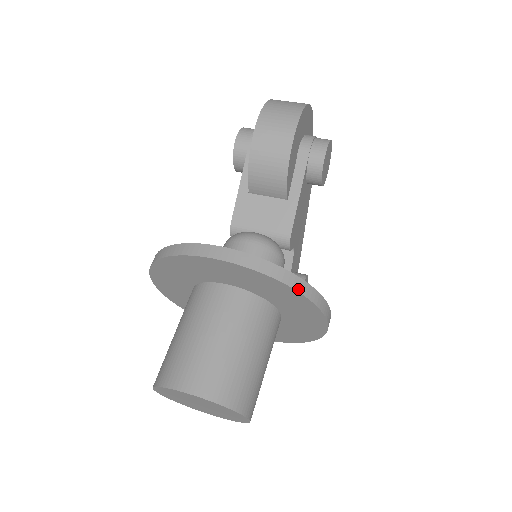
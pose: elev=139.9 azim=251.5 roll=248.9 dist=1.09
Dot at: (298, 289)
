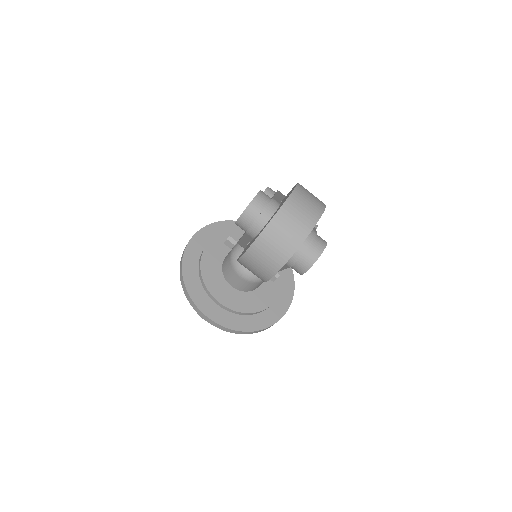
Dot at: (251, 333)
